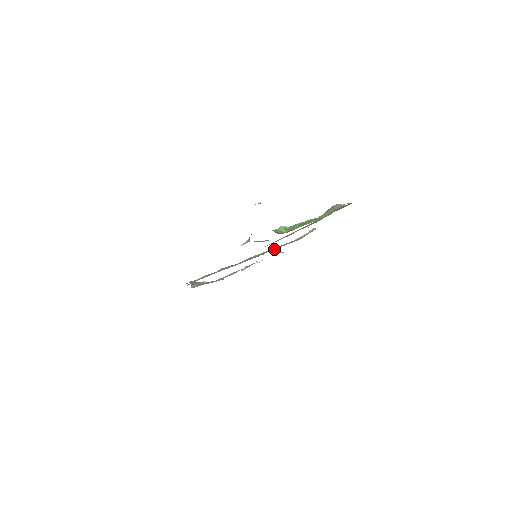
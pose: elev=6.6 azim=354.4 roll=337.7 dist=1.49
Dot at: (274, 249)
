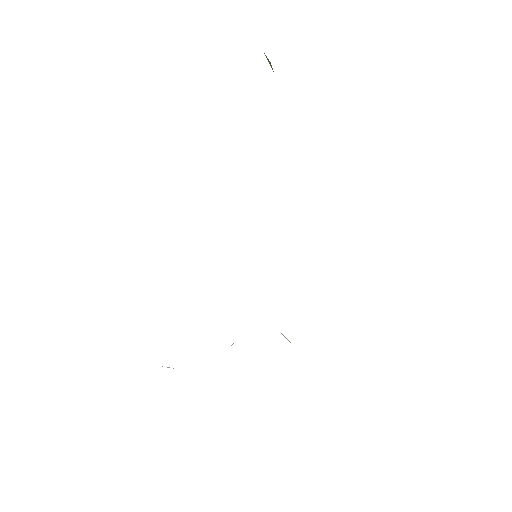
Dot at: occluded
